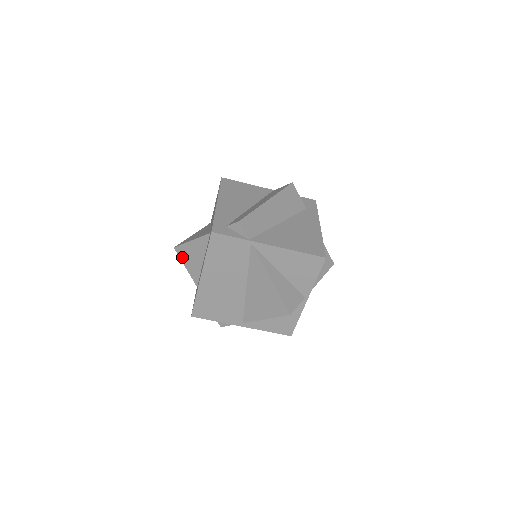
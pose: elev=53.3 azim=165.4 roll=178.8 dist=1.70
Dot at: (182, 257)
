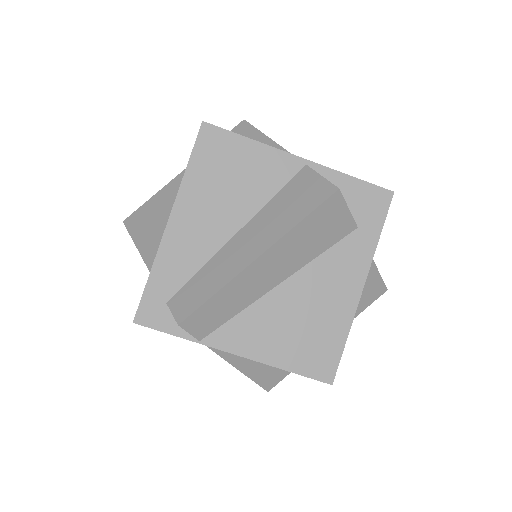
Dot at: occluded
